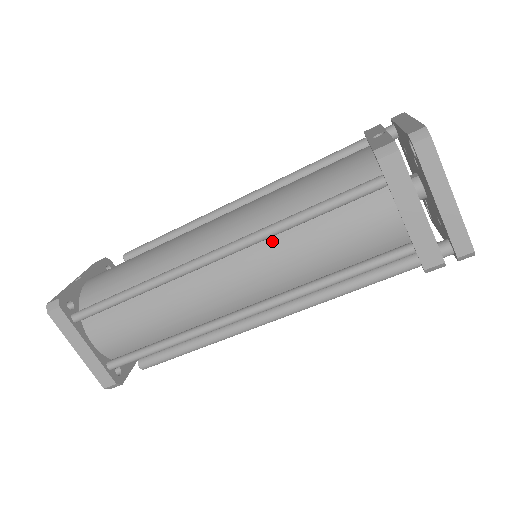
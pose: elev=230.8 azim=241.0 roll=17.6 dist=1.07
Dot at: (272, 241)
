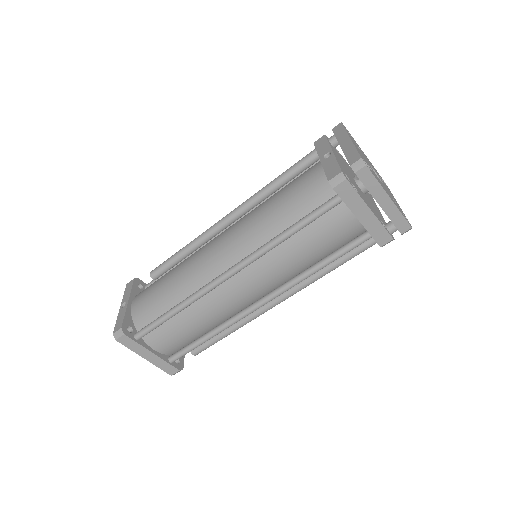
Dot at: (269, 253)
